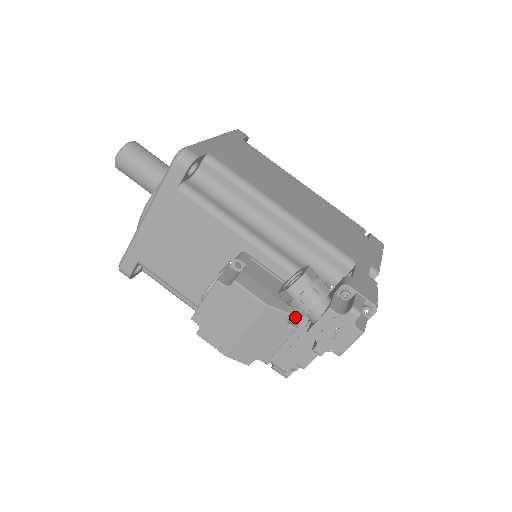
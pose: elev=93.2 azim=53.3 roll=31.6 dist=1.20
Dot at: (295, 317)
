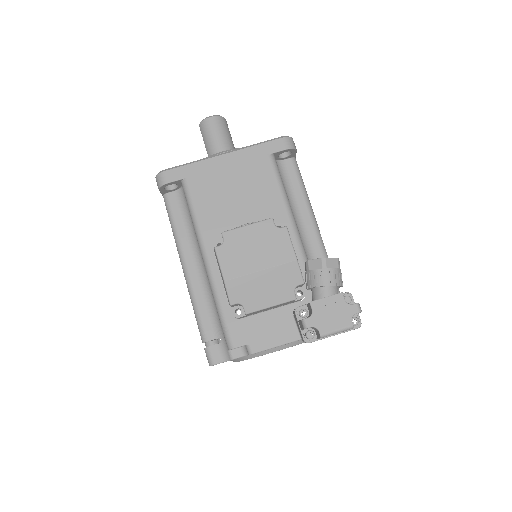
Dot at: occluded
